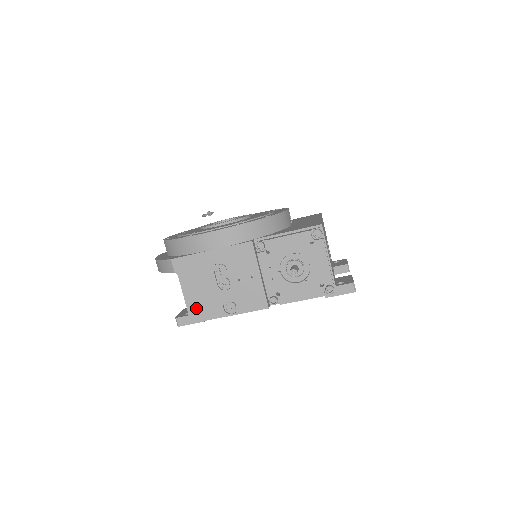
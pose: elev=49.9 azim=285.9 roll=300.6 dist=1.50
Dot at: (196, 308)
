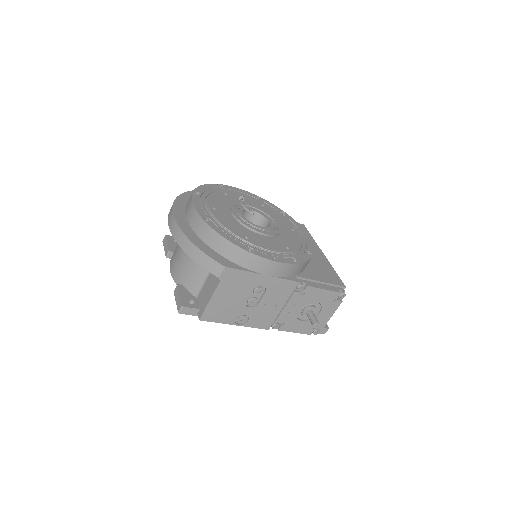
Dot at: (214, 311)
